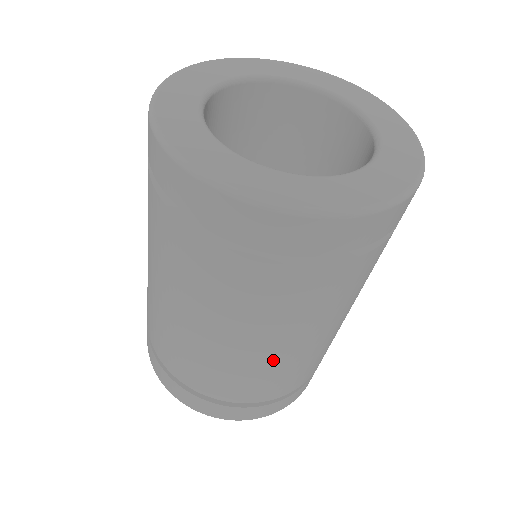
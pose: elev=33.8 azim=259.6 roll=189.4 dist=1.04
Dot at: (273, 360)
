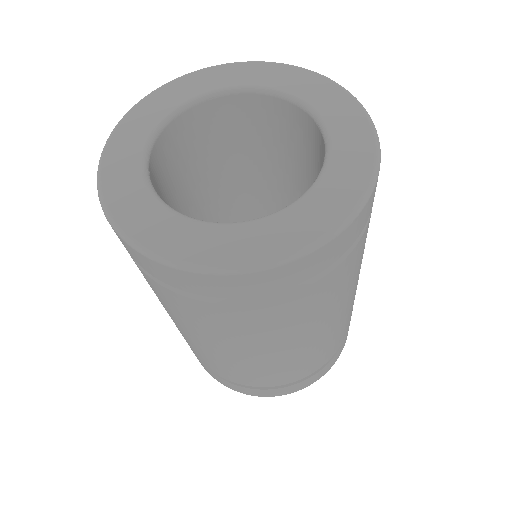
Dot at: (268, 361)
